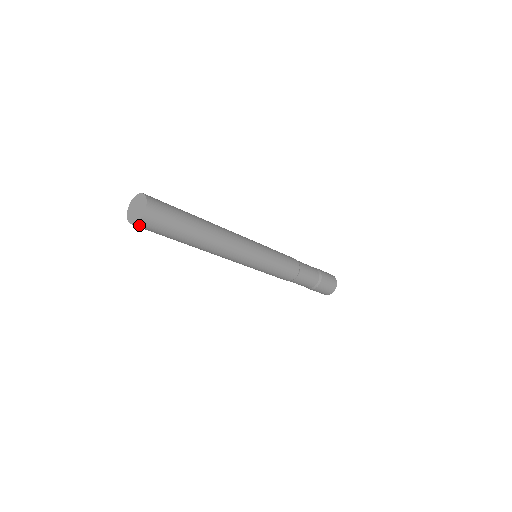
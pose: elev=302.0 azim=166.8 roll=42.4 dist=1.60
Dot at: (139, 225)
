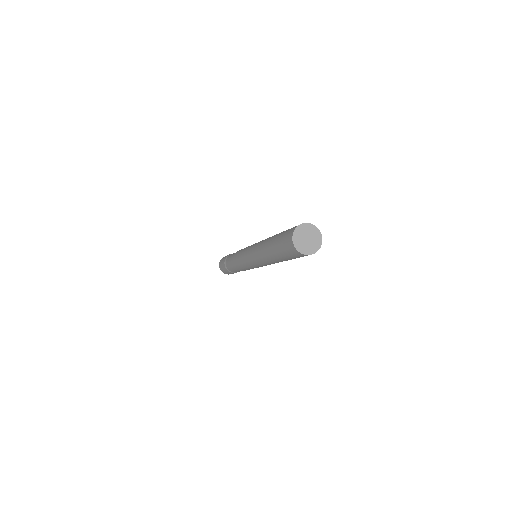
Dot at: (299, 253)
